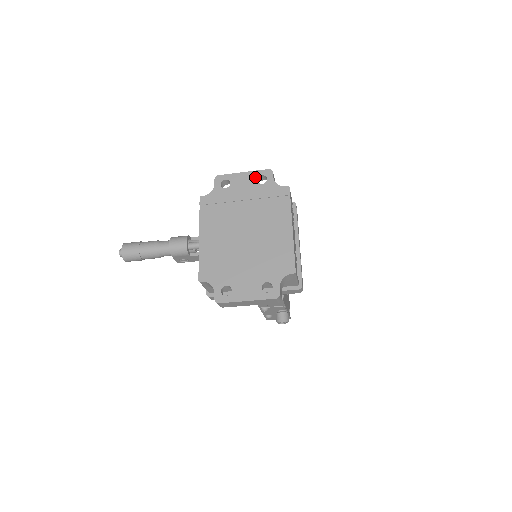
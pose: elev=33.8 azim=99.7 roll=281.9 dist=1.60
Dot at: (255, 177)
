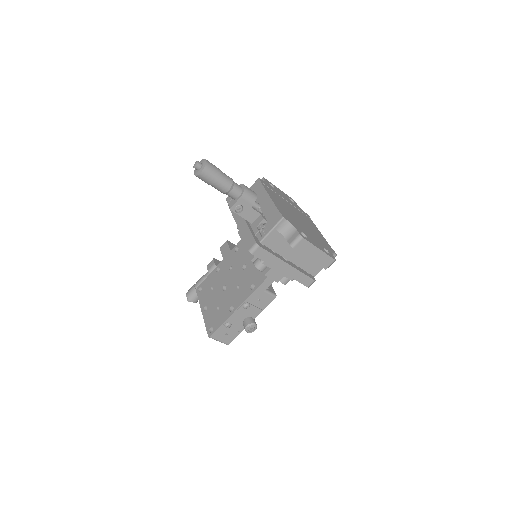
Dot at: (287, 196)
